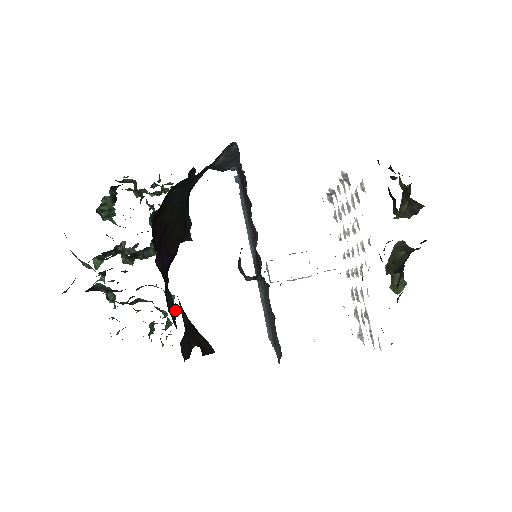
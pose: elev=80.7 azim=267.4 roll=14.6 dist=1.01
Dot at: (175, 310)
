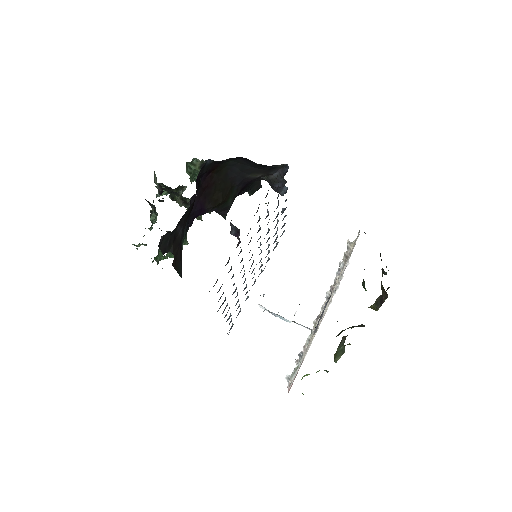
Dot at: occluded
